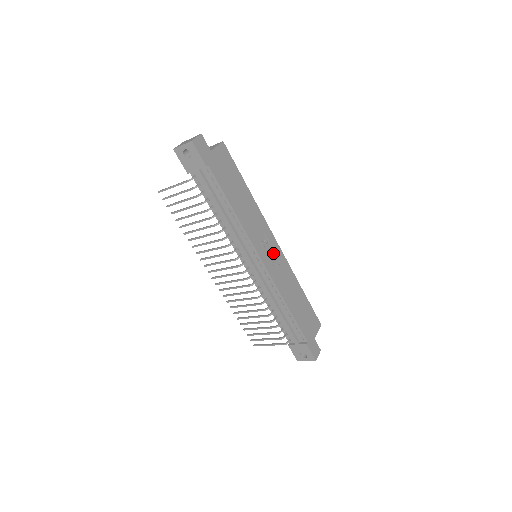
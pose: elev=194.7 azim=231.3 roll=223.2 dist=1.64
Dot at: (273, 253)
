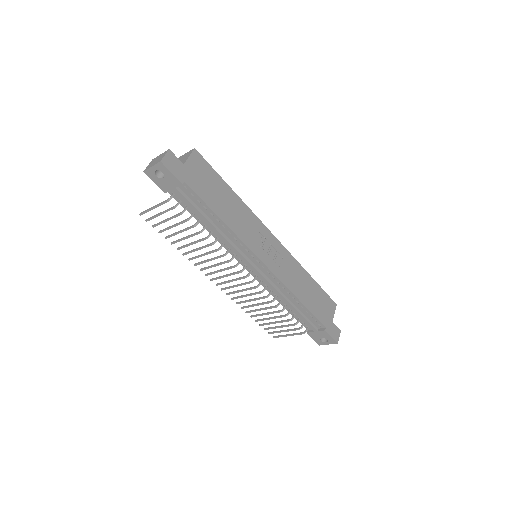
Dot at: (273, 250)
